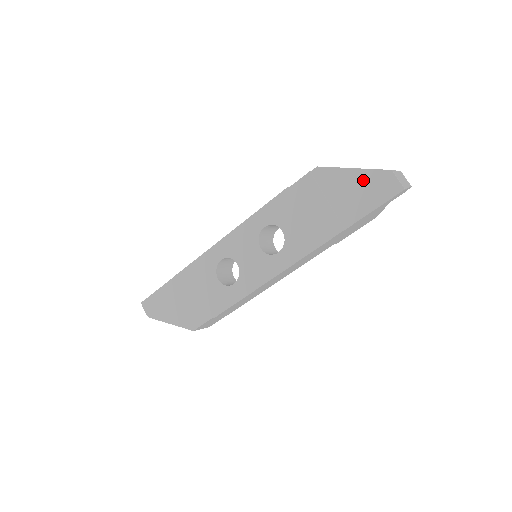
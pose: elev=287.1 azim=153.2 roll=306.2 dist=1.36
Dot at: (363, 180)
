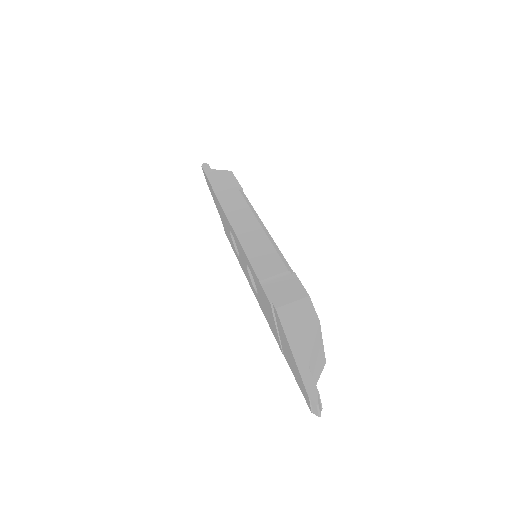
Dot at: (295, 367)
